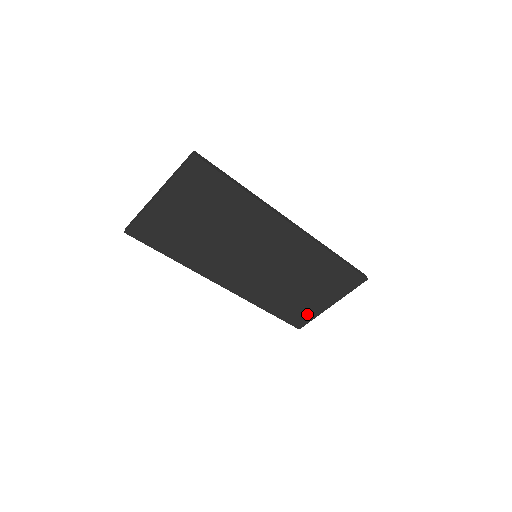
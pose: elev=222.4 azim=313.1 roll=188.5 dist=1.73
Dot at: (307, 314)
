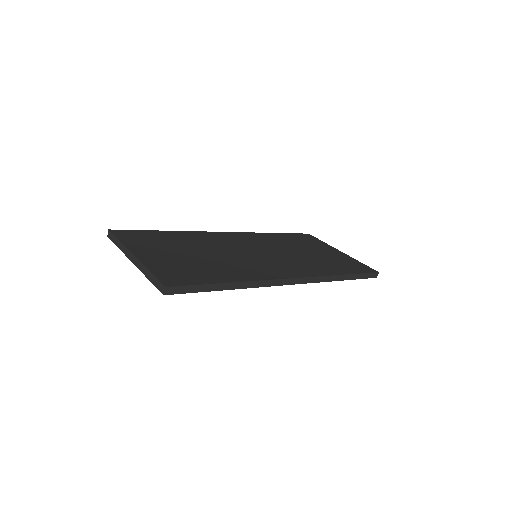
Dot at: occluded
